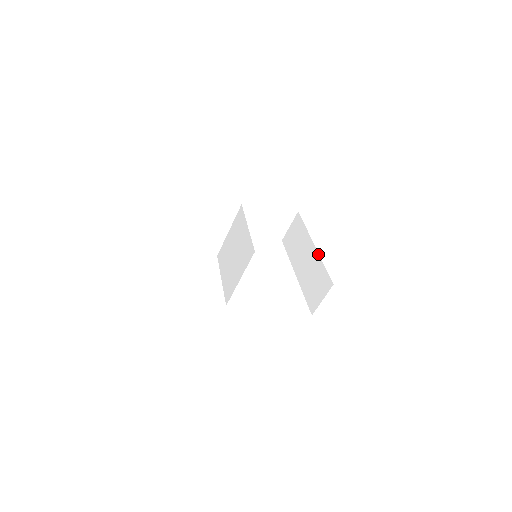
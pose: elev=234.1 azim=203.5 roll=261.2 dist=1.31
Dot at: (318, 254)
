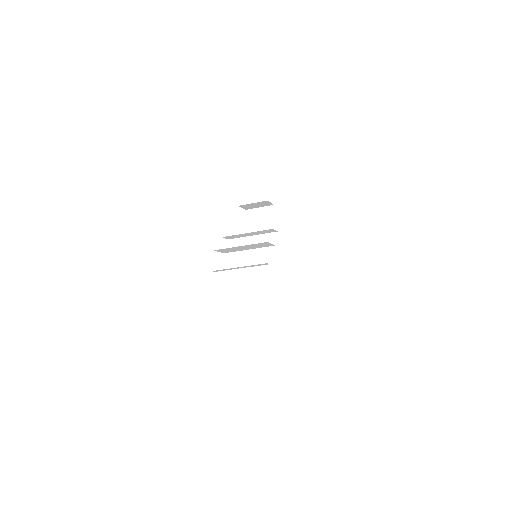
Dot at: occluded
